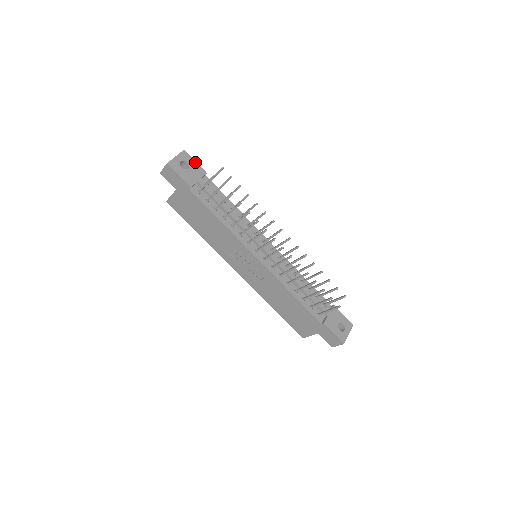
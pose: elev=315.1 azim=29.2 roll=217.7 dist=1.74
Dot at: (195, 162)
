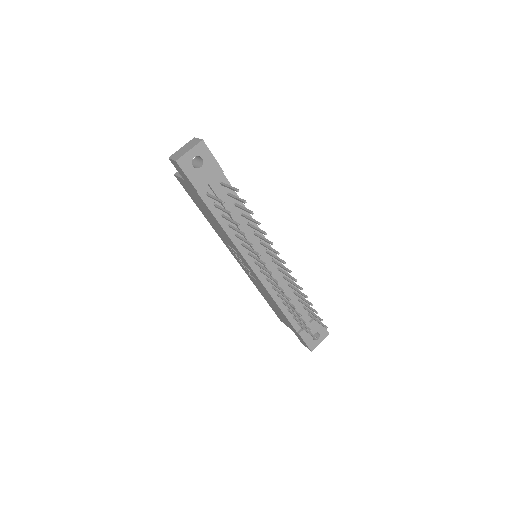
Dot at: (213, 157)
